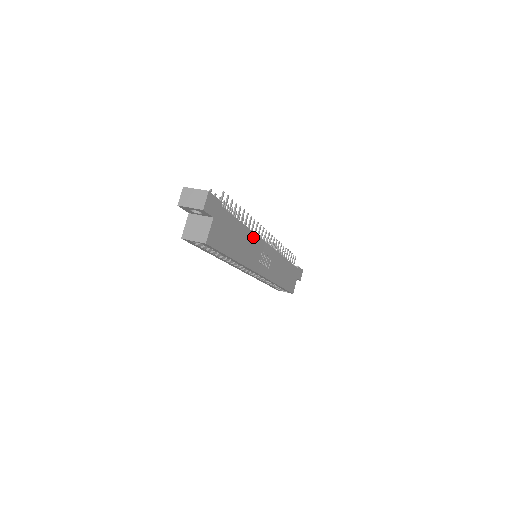
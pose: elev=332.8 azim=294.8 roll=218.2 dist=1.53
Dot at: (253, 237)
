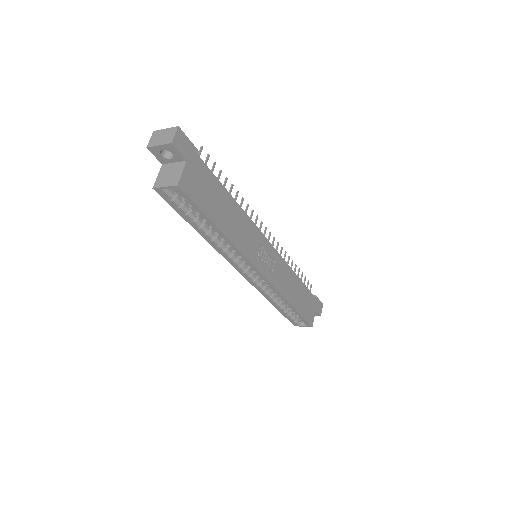
Dot at: (246, 219)
